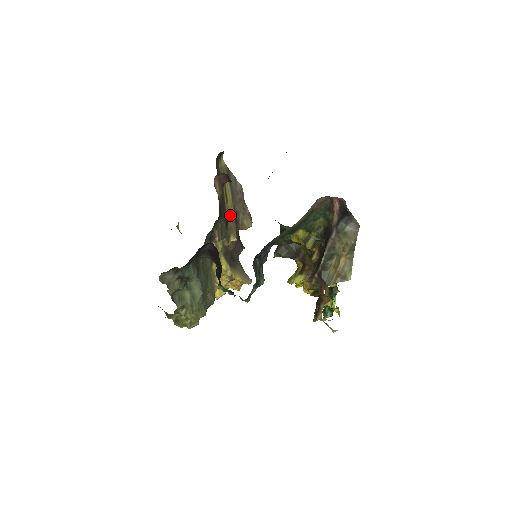
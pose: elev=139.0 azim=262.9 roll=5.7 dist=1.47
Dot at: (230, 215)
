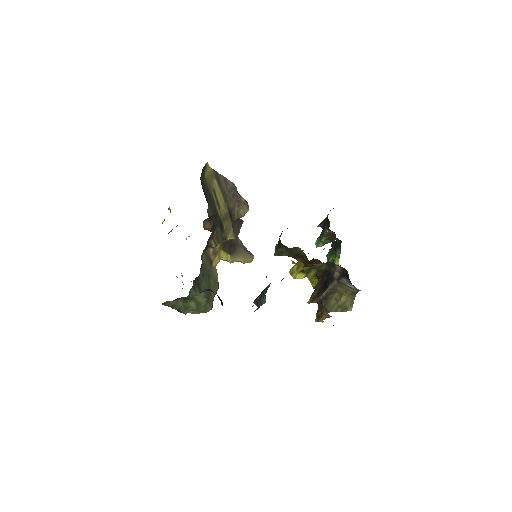
Dot at: (224, 217)
